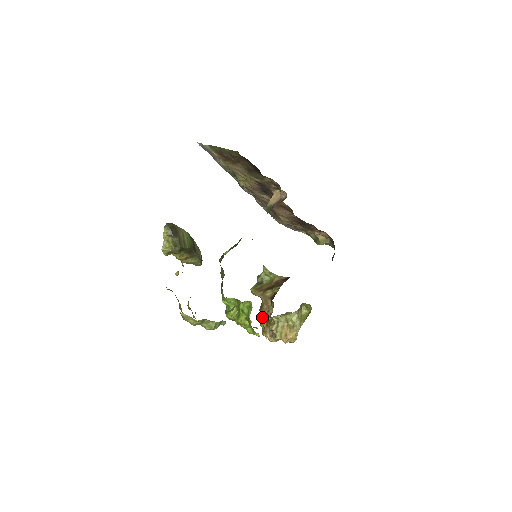
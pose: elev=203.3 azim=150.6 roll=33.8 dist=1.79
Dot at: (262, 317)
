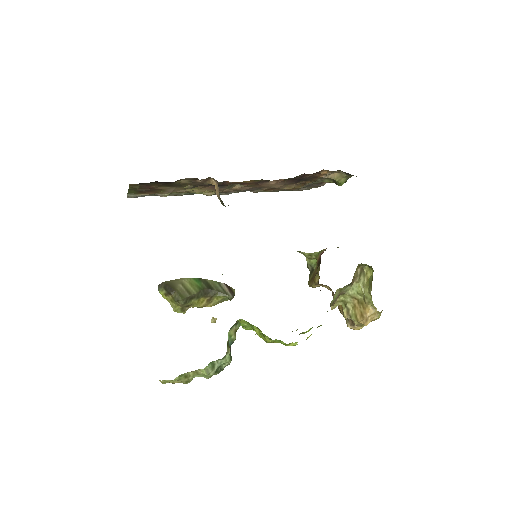
Dot at: (338, 306)
